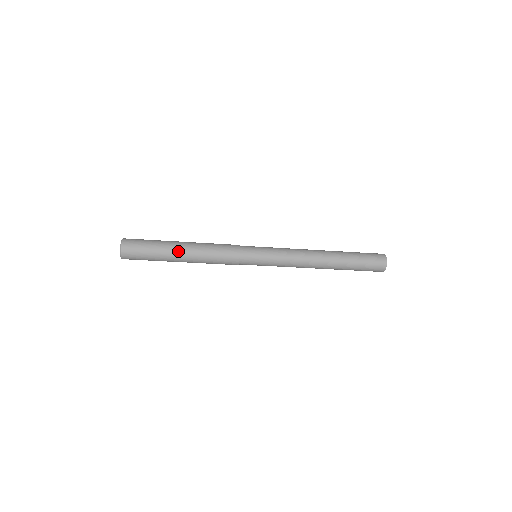
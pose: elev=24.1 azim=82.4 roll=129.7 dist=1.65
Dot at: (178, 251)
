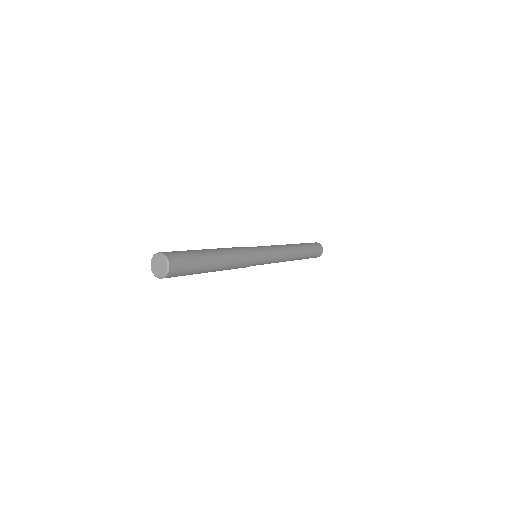
Dot at: occluded
